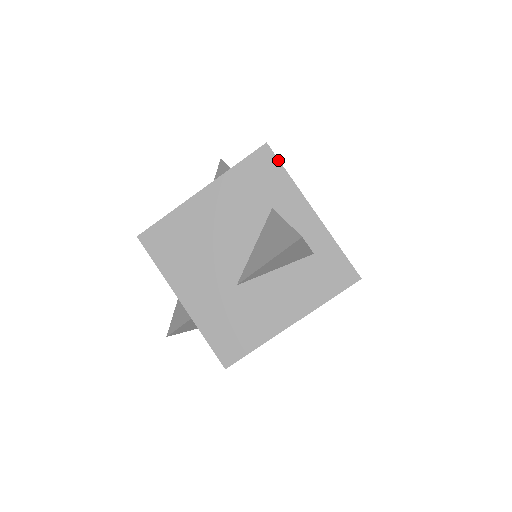
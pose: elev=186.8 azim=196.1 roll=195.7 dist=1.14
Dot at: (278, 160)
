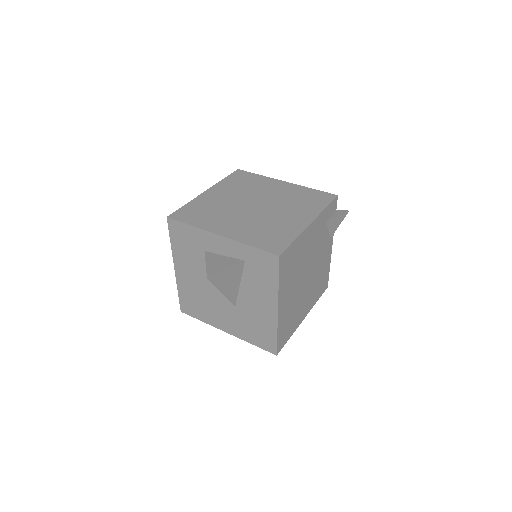
Dot at: (180, 222)
